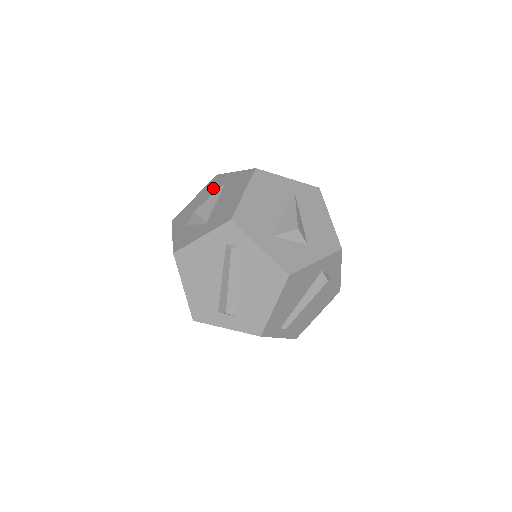
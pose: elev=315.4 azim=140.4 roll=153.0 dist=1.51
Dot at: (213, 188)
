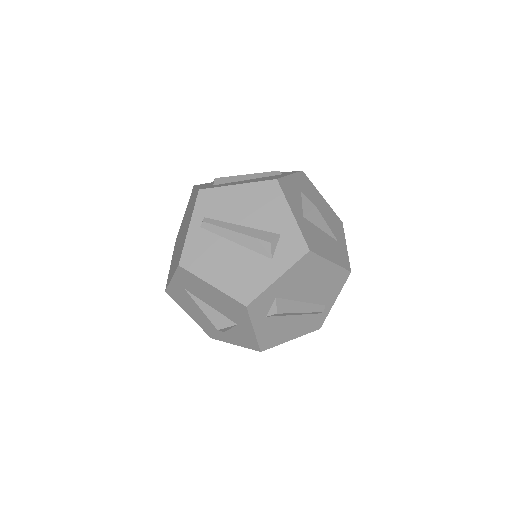
Dot at: occluded
